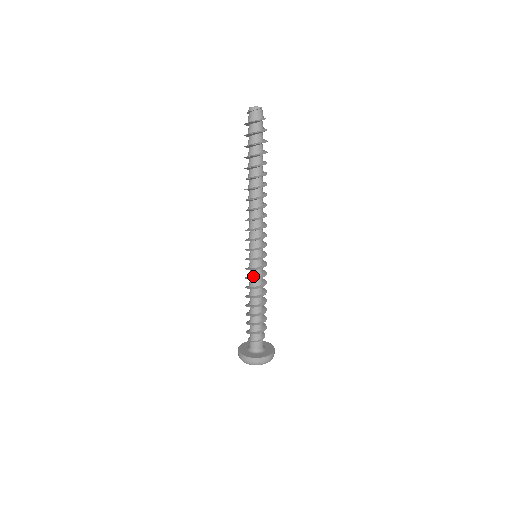
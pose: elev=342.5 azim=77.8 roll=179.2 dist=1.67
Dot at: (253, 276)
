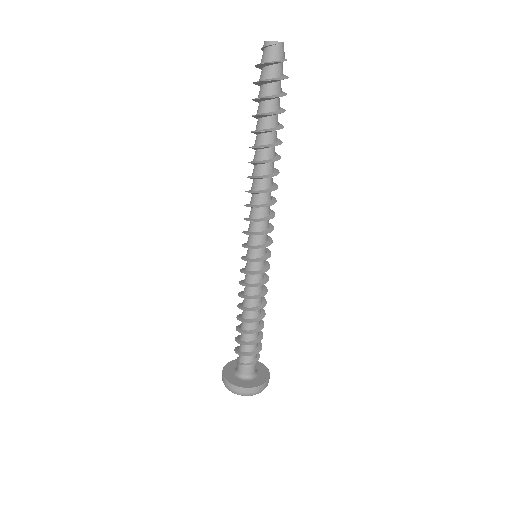
Dot at: (245, 281)
